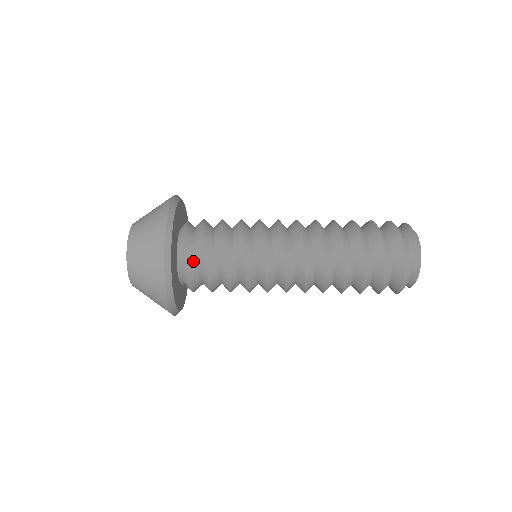
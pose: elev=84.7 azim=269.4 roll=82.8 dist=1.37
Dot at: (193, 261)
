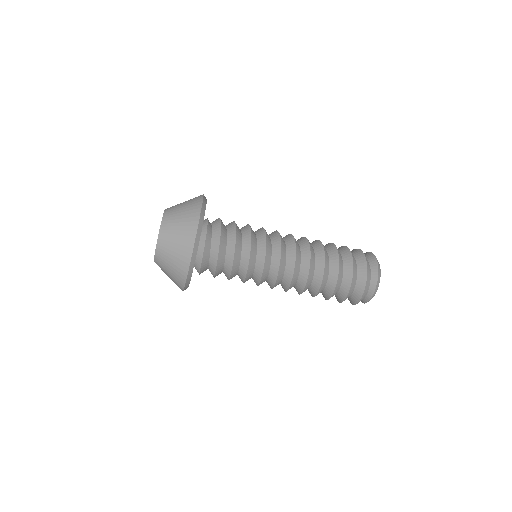
Dot at: (206, 268)
